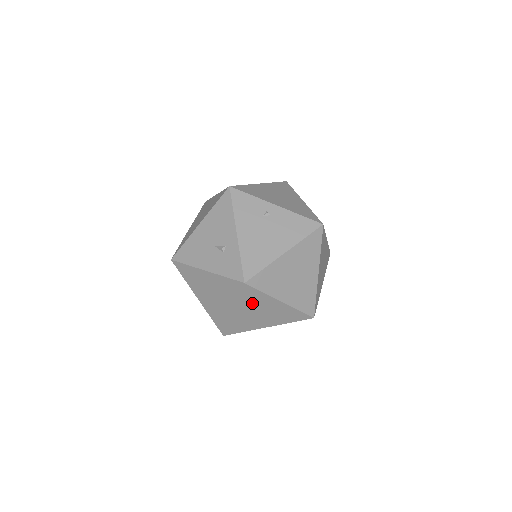
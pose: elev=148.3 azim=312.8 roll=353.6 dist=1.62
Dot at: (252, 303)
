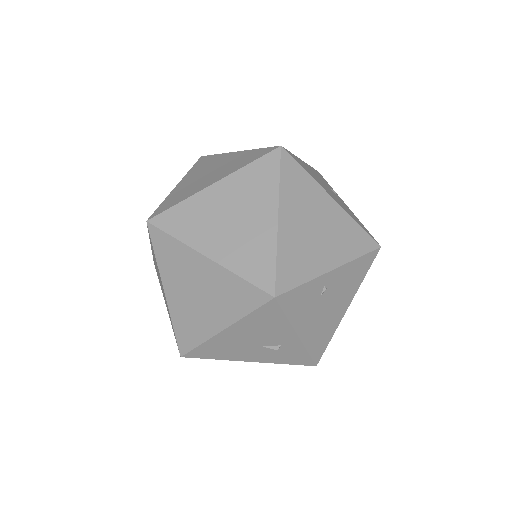
Dot at: occluded
